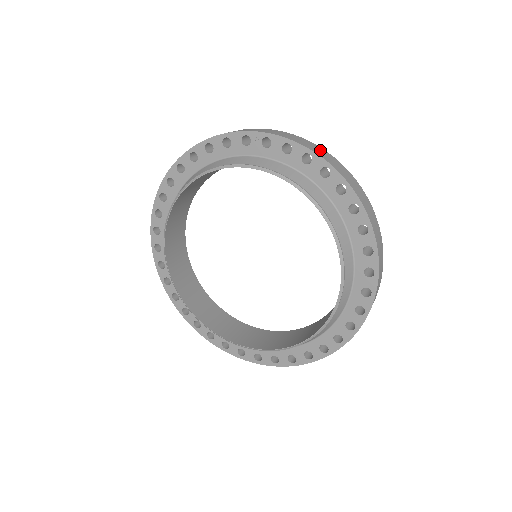
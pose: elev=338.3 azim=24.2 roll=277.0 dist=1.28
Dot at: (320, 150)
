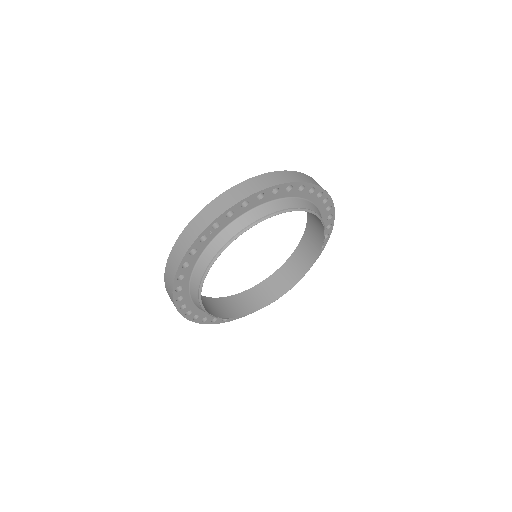
Dot at: (240, 190)
